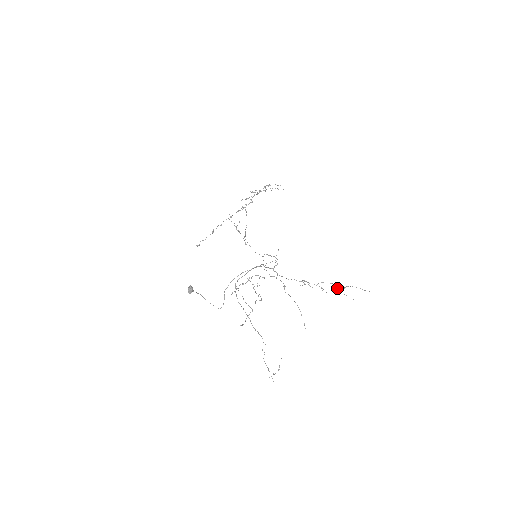
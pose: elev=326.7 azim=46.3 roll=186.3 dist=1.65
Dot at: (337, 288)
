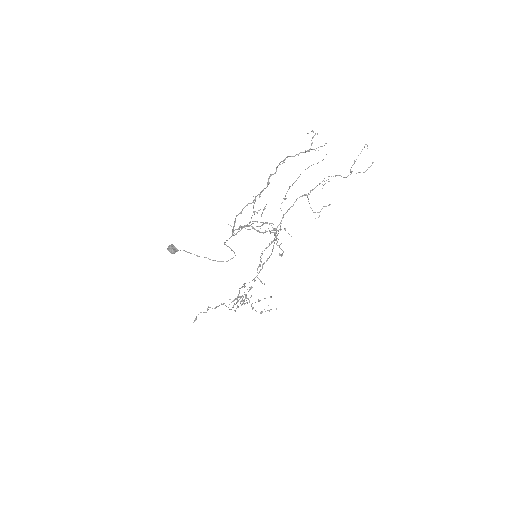
Dot at: (344, 177)
